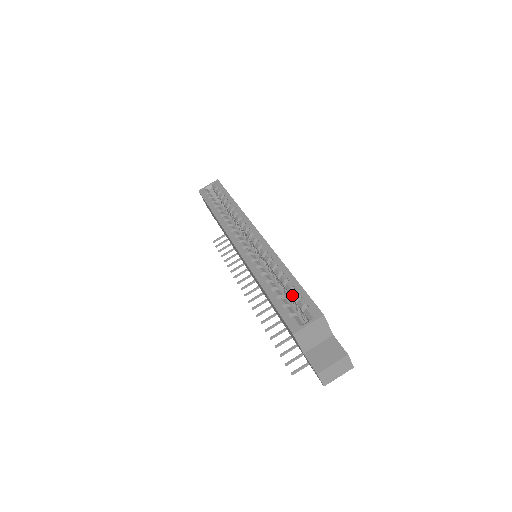
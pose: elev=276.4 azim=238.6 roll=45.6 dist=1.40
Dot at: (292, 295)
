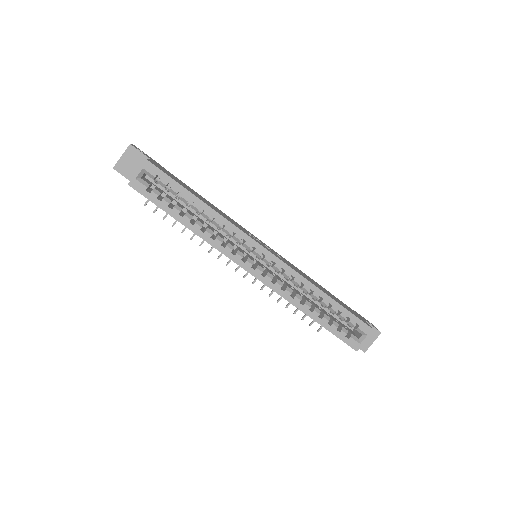
Dot at: (339, 317)
